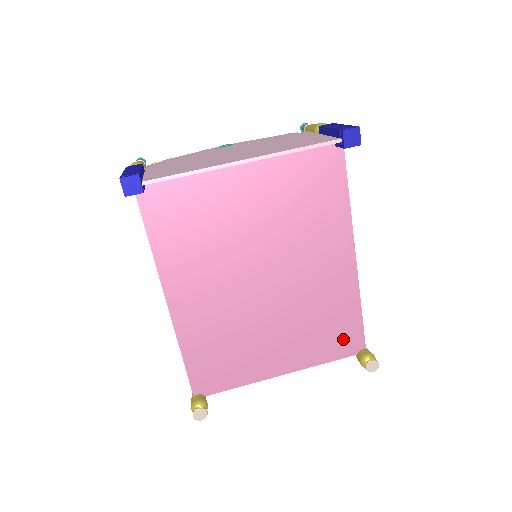
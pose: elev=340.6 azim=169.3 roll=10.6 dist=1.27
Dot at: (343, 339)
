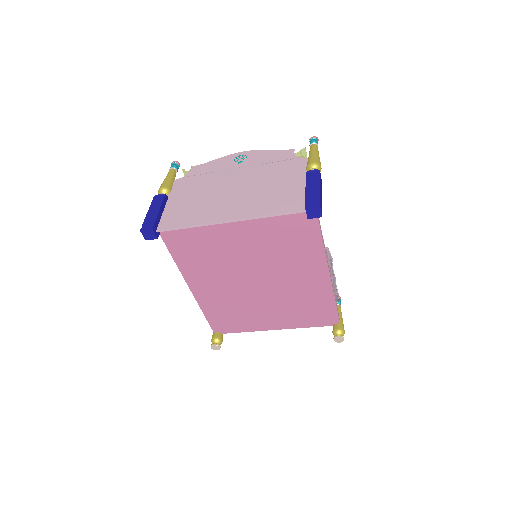
Dot at: (321, 316)
